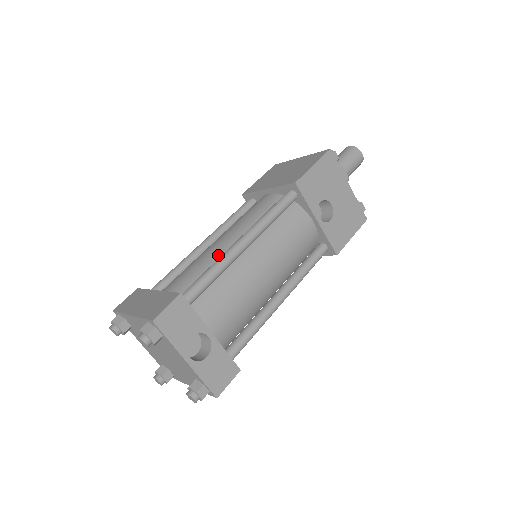
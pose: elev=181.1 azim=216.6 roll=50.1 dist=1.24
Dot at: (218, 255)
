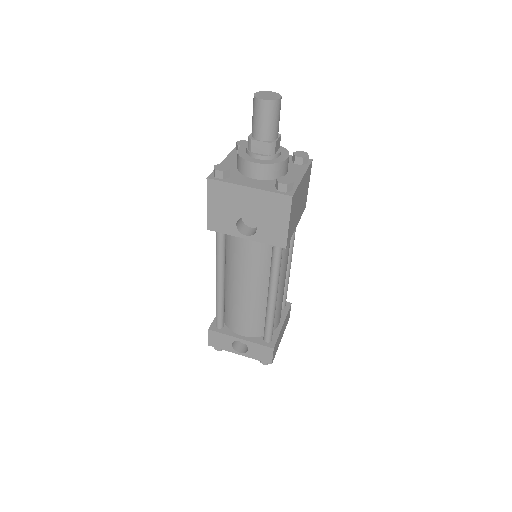
Dot at: occluded
